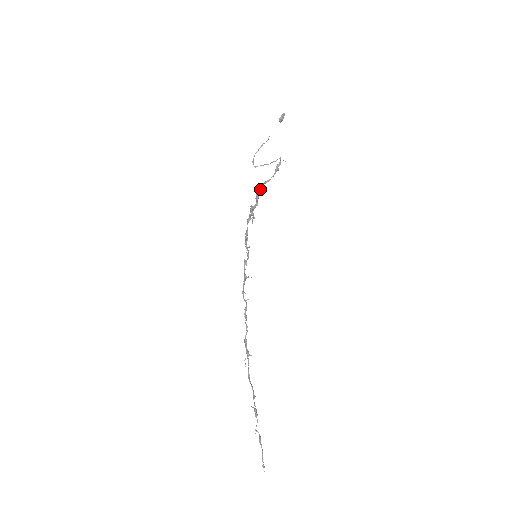
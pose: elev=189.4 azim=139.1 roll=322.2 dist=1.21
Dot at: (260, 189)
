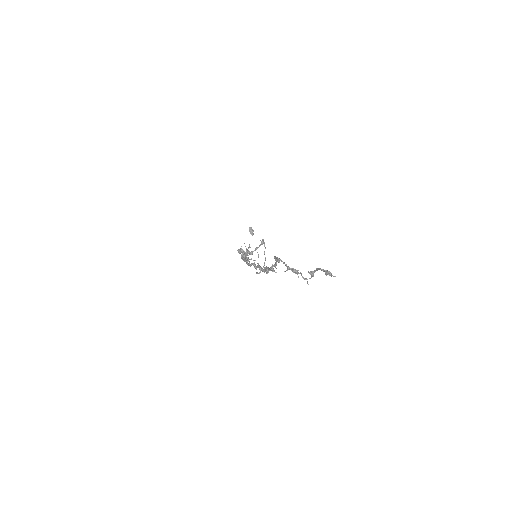
Dot at: (251, 252)
